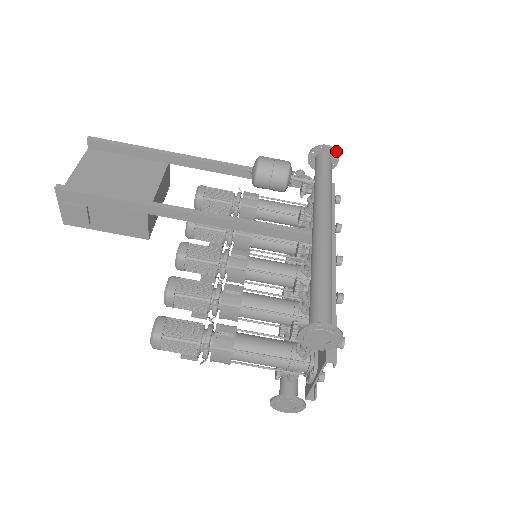
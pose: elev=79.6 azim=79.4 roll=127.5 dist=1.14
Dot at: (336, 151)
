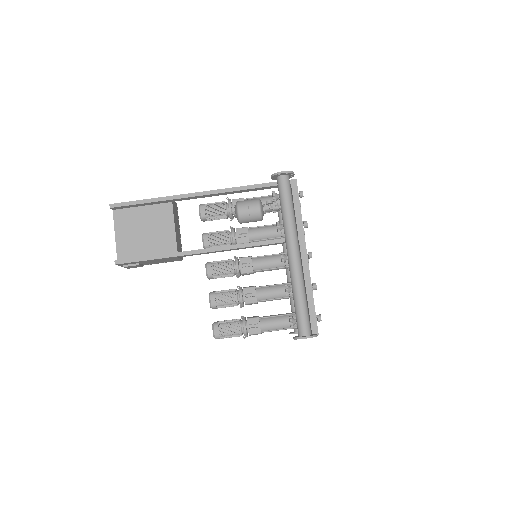
Dot at: (290, 173)
